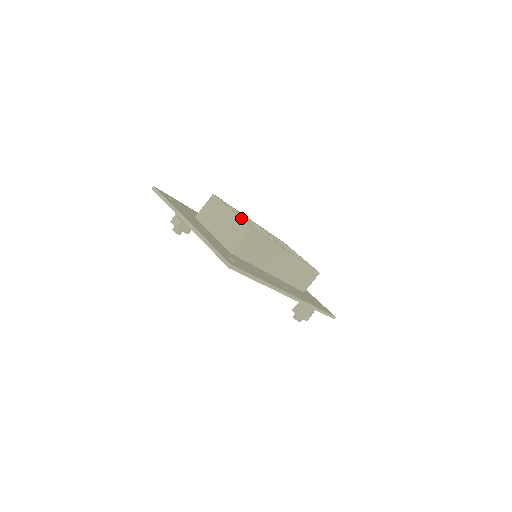
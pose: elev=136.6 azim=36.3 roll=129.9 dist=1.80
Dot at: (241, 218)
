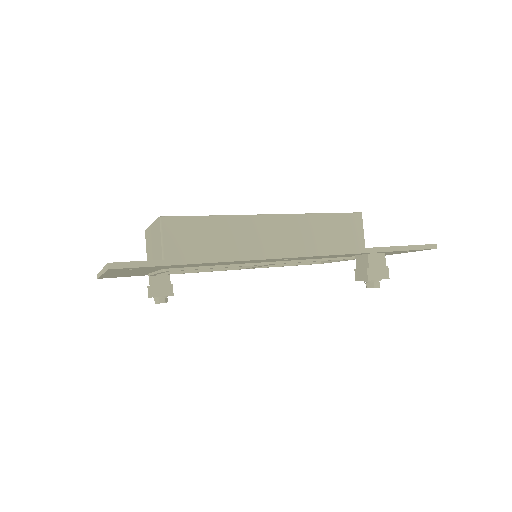
Dot at: occluded
